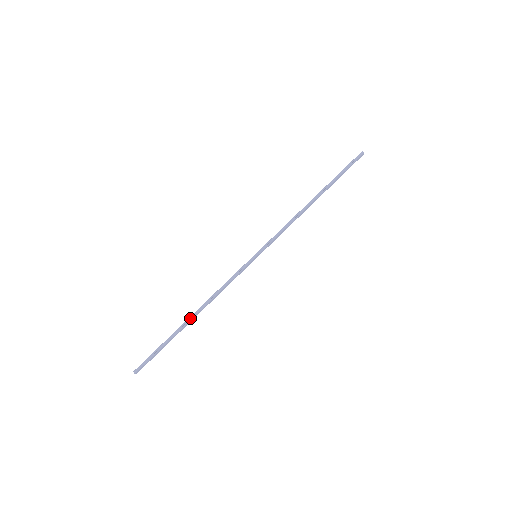
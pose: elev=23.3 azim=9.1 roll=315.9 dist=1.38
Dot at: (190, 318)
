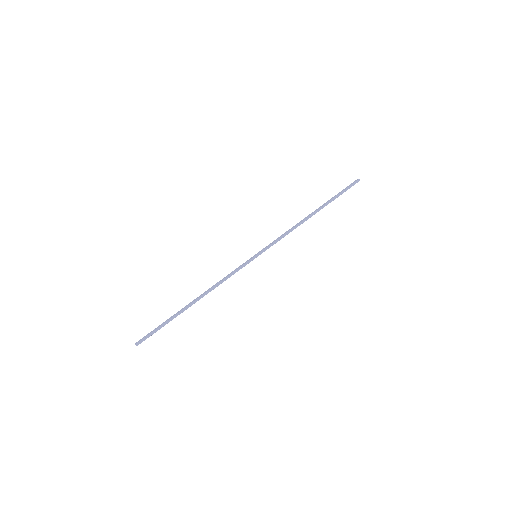
Dot at: (192, 303)
